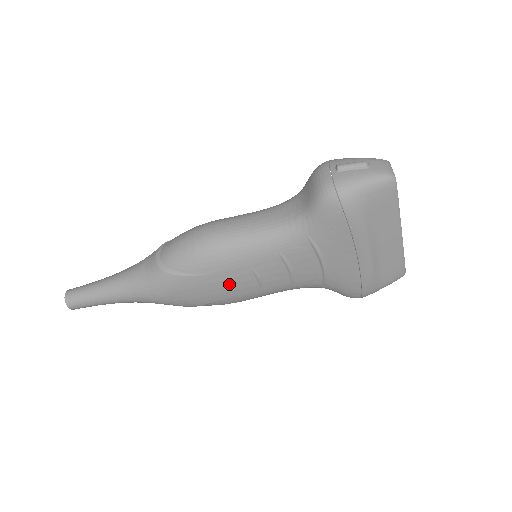
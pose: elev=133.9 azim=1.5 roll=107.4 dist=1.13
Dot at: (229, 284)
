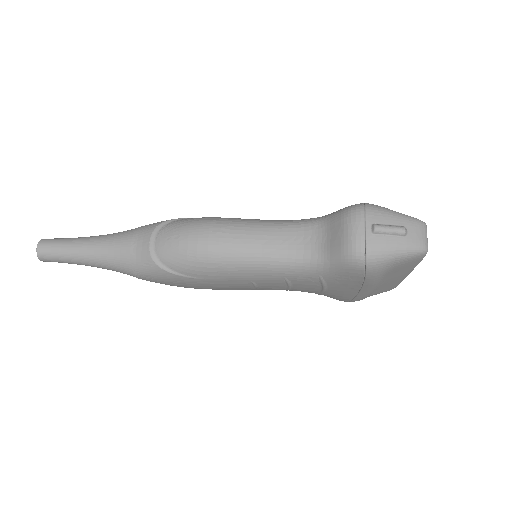
Dot at: (225, 286)
